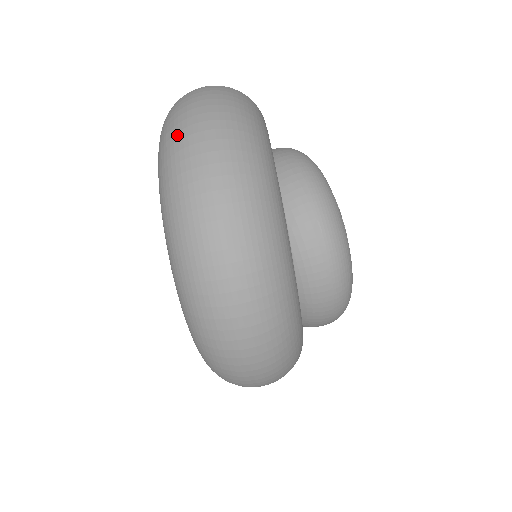
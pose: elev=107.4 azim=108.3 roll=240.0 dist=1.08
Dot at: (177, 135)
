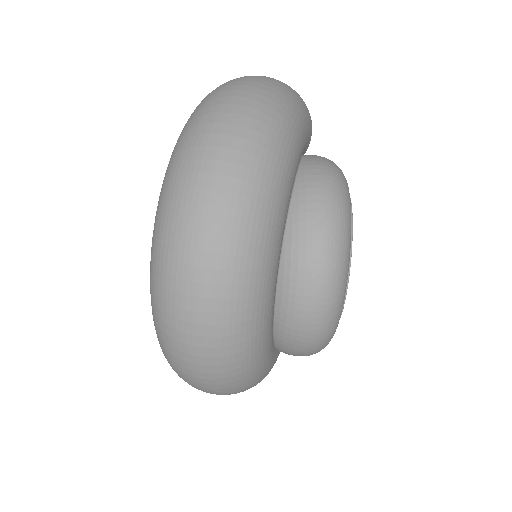
Dot at: (217, 90)
